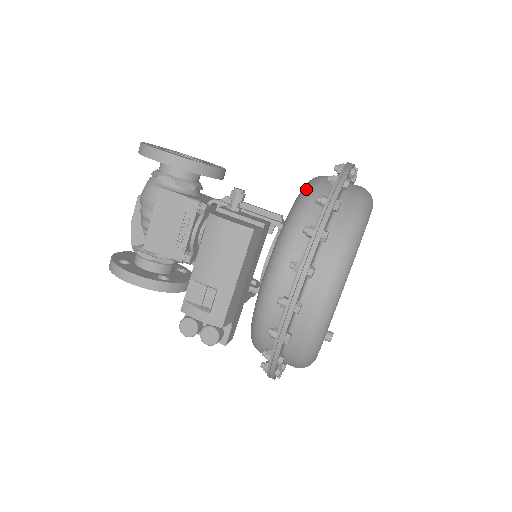
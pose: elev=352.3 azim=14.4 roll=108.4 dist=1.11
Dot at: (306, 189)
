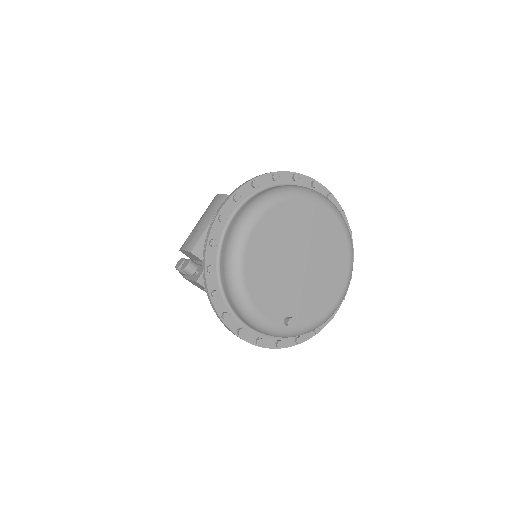
Dot at: occluded
